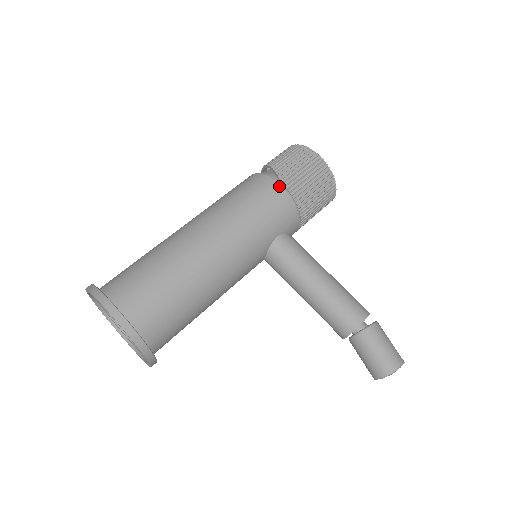
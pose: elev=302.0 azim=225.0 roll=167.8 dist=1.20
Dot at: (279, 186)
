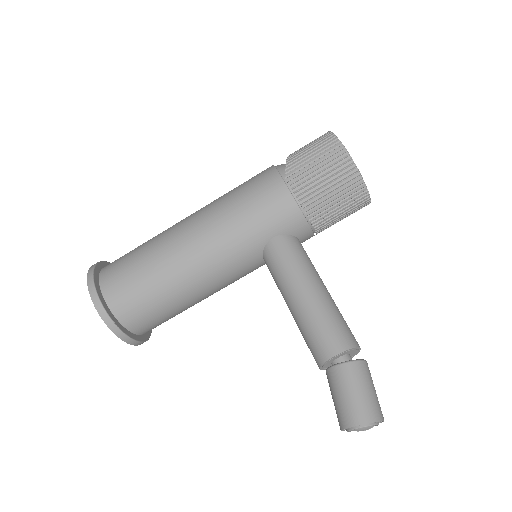
Dot at: (281, 181)
